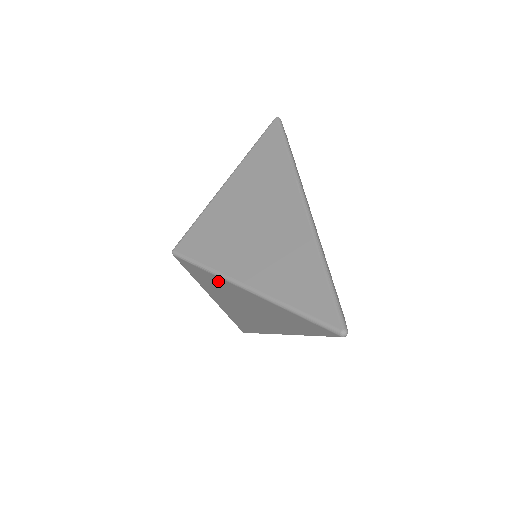
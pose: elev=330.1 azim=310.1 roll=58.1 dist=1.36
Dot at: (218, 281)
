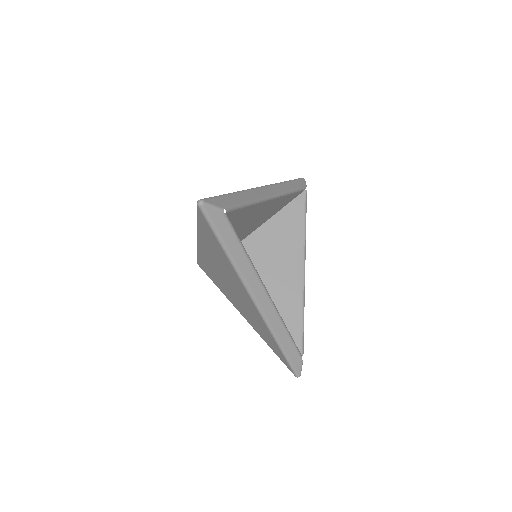
Dot at: (204, 259)
